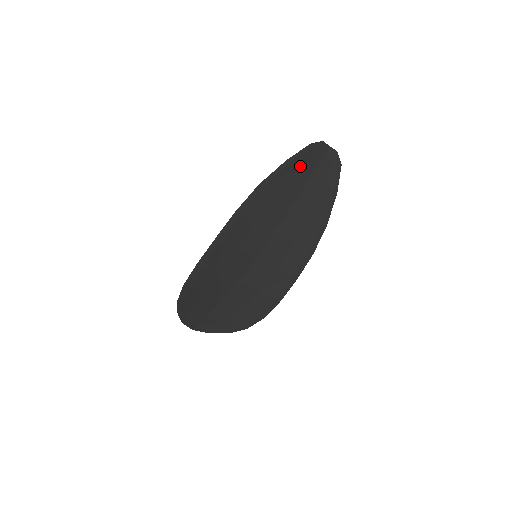
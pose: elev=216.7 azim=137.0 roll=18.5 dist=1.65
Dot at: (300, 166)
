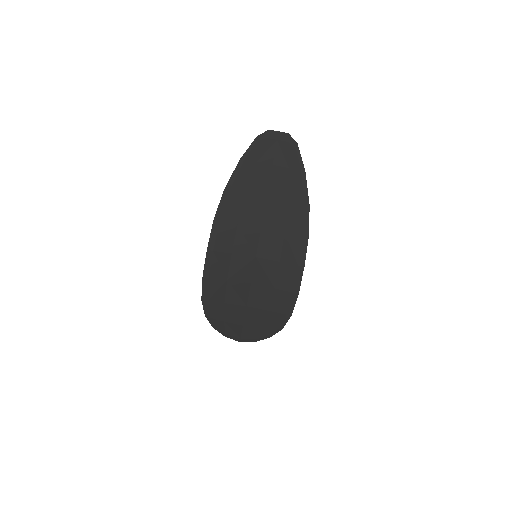
Dot at: (256, 160)
